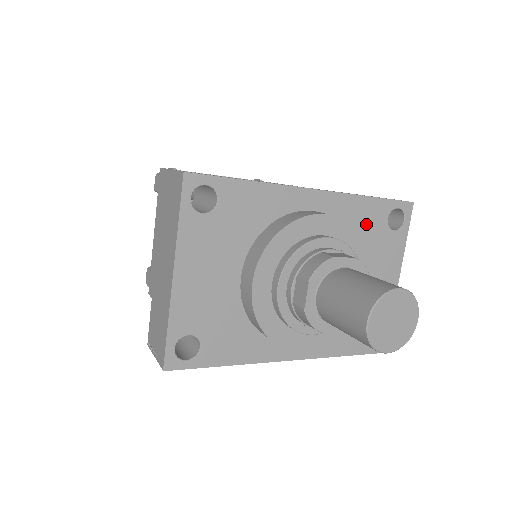
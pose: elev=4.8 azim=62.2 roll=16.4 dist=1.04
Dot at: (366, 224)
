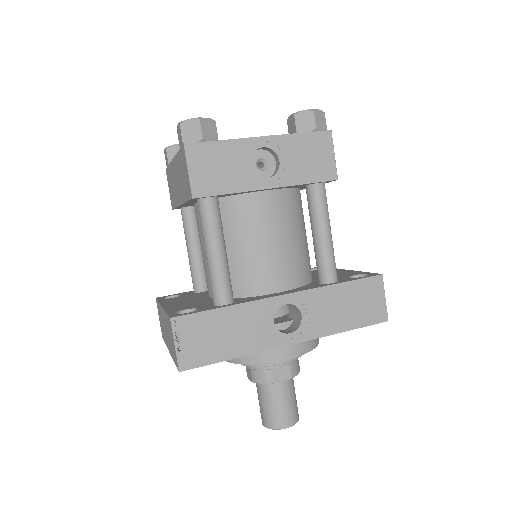
Dot at: occluded
